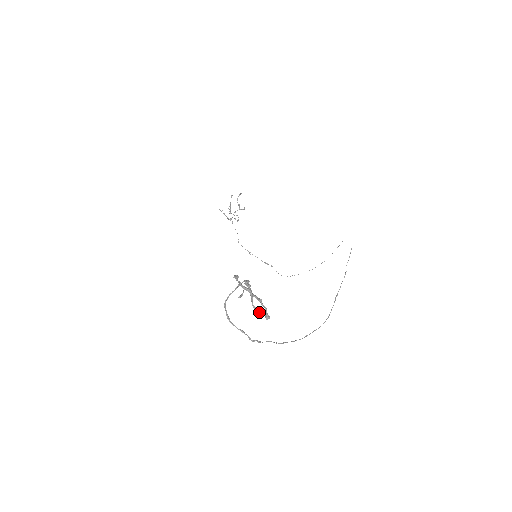
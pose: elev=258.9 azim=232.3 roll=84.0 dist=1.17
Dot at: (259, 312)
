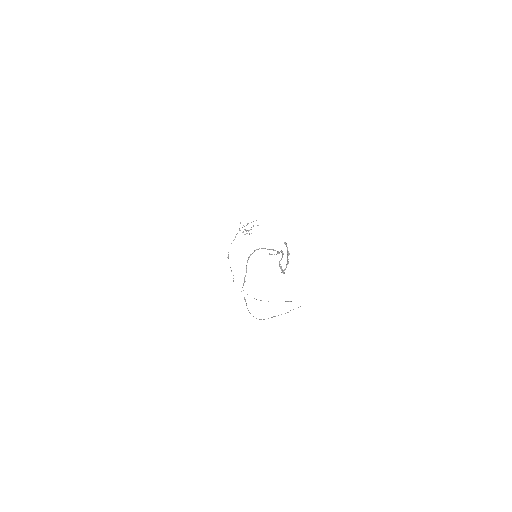
Dot at: (281, 267)
